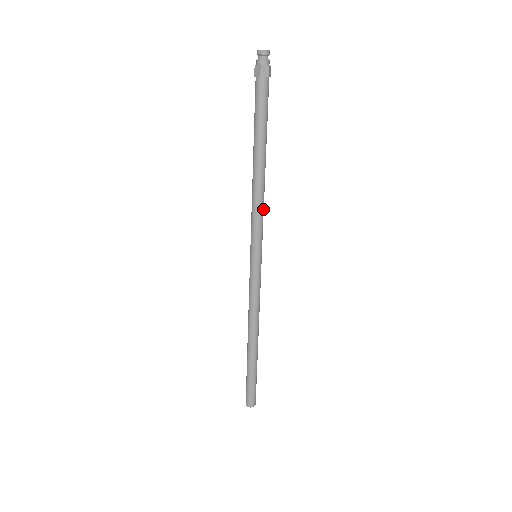
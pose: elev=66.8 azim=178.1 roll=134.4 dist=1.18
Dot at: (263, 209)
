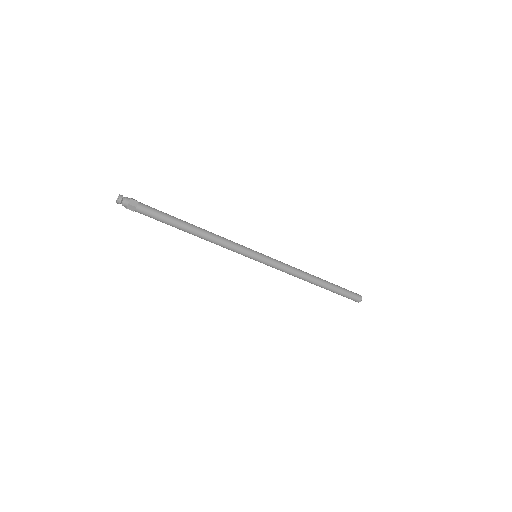
Dot at: (225, 239)
